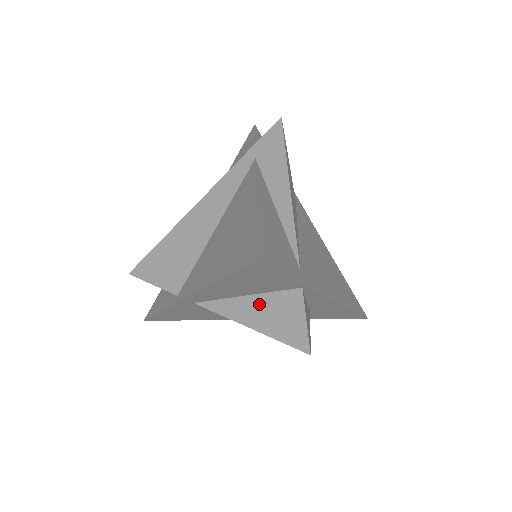
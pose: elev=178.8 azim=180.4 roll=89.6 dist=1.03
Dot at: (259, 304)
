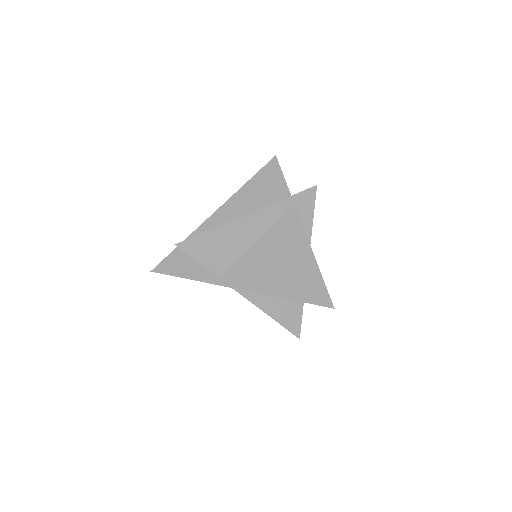
Dot at: (277, 303)
